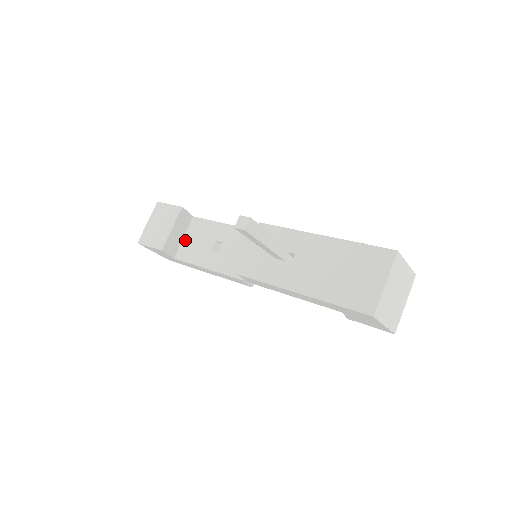
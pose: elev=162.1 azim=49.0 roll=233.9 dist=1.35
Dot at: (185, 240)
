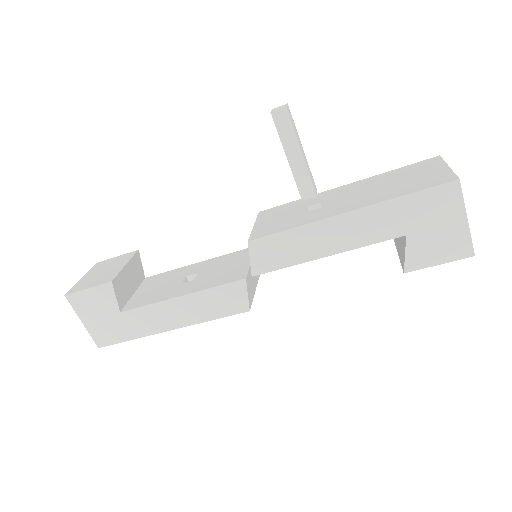
Dot at: (137, 294)
